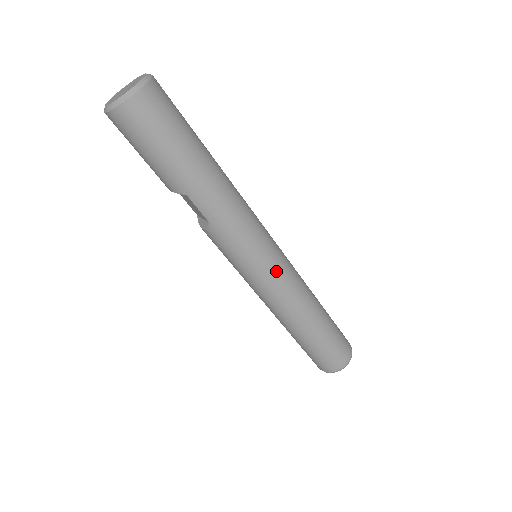
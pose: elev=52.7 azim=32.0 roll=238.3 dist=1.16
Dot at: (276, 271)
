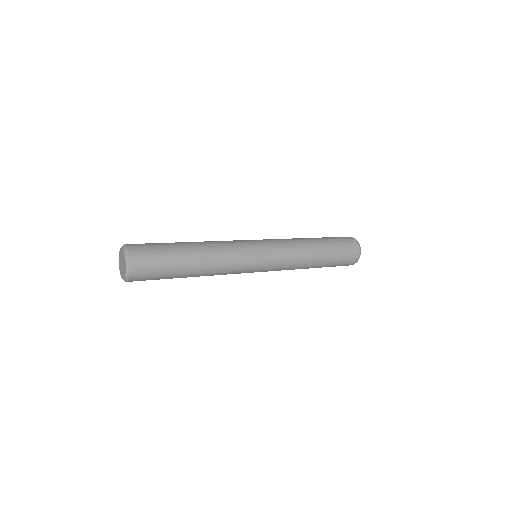
Dot at: (271, 267)
